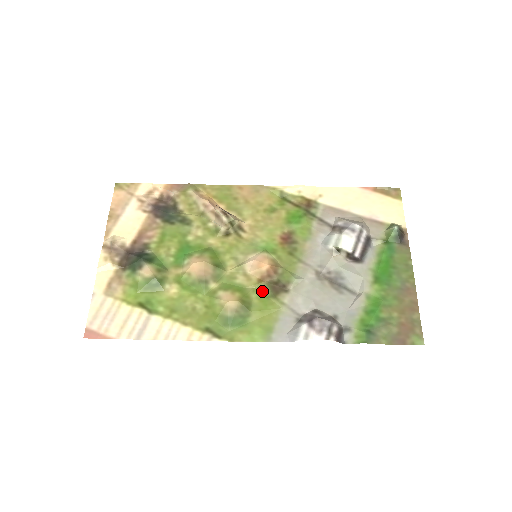
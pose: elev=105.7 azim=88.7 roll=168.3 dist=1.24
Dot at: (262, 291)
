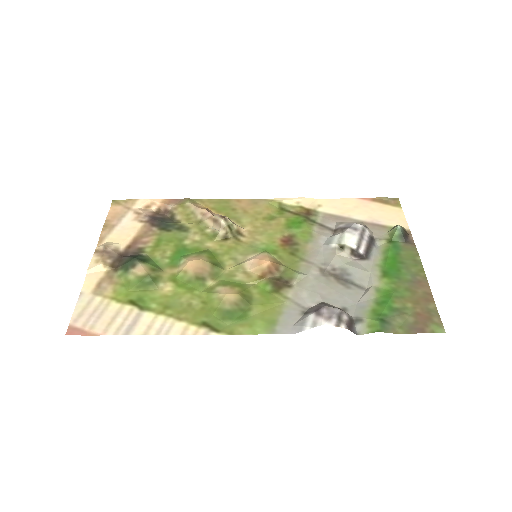
Dot at: (263, 287)
